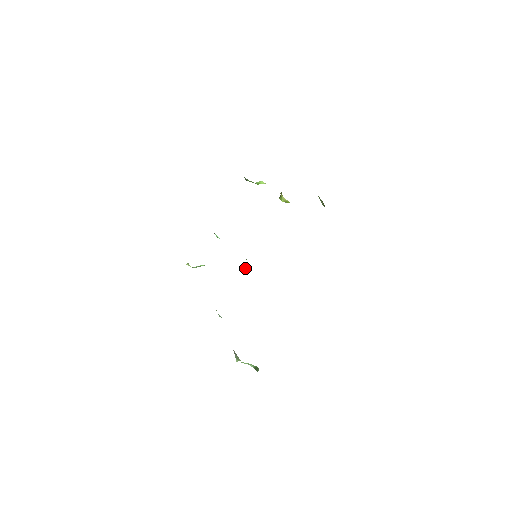
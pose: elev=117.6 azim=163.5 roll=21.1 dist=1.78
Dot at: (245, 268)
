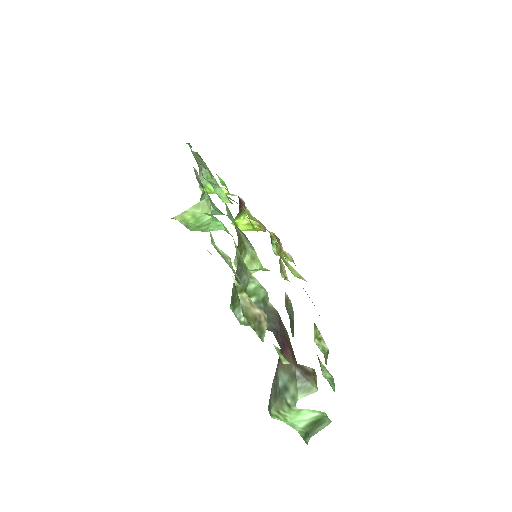
Dot at: occluded
